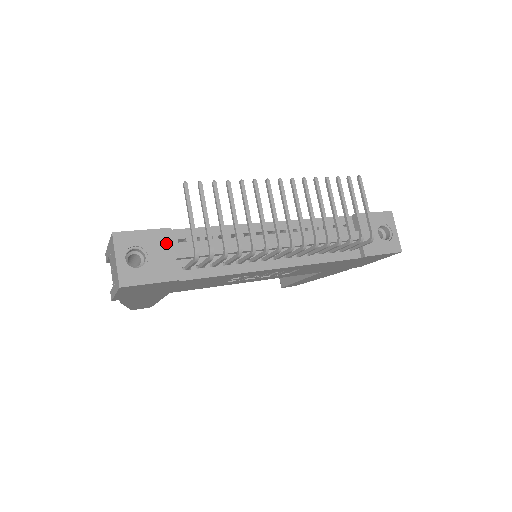
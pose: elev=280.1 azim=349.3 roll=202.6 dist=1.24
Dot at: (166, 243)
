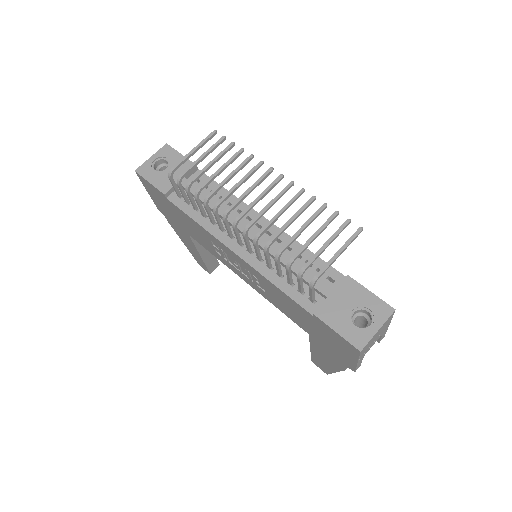
Dot at: occluded
